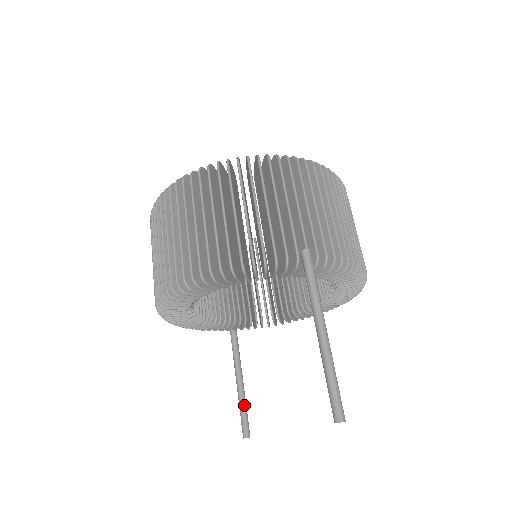
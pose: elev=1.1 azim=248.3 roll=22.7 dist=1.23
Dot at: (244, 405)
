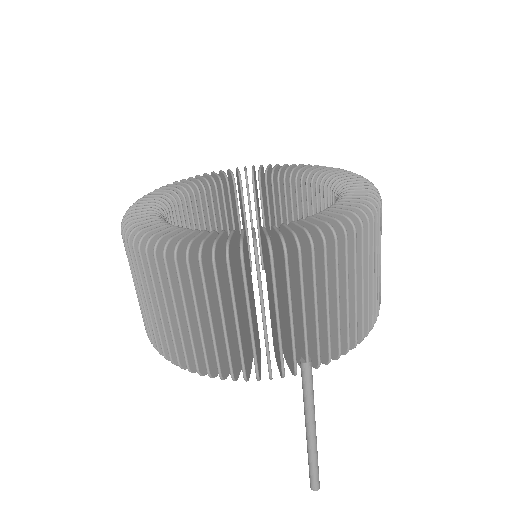
Dot at: occluded
